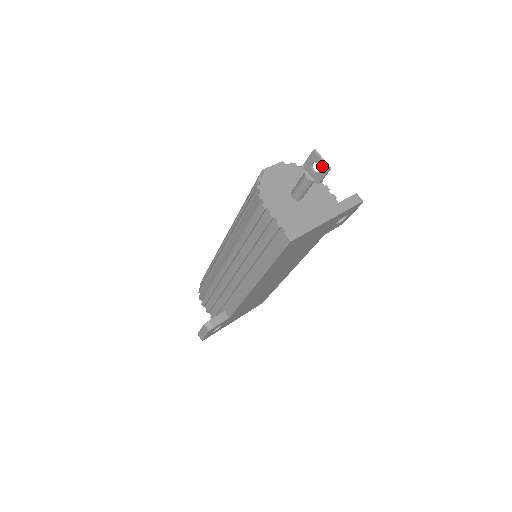
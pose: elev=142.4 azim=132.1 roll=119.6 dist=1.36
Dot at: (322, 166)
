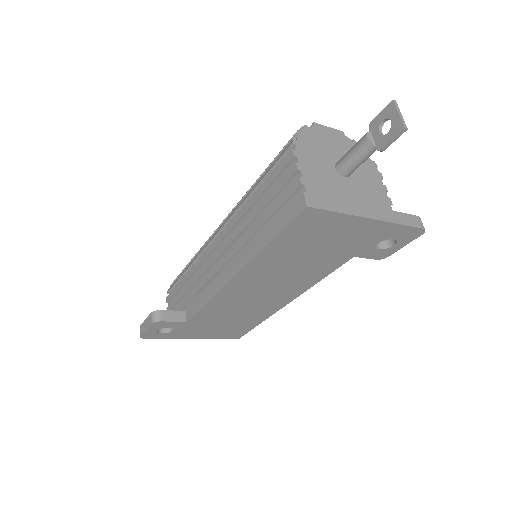
Dot at: (396, 123)
